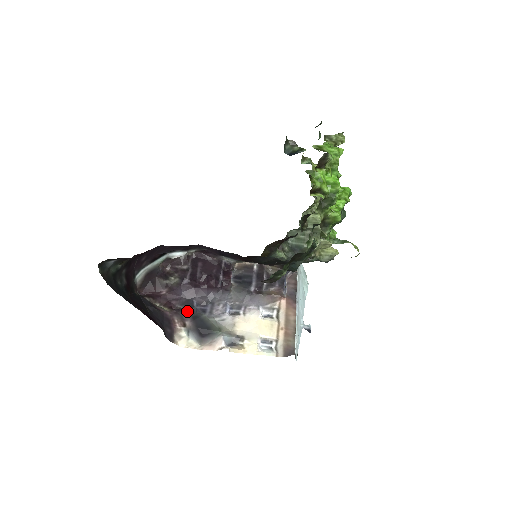
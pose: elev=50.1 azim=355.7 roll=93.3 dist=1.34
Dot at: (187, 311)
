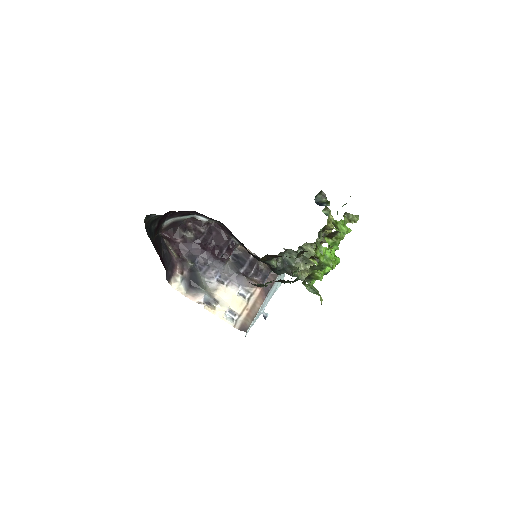
Dot at: (189, 263)
